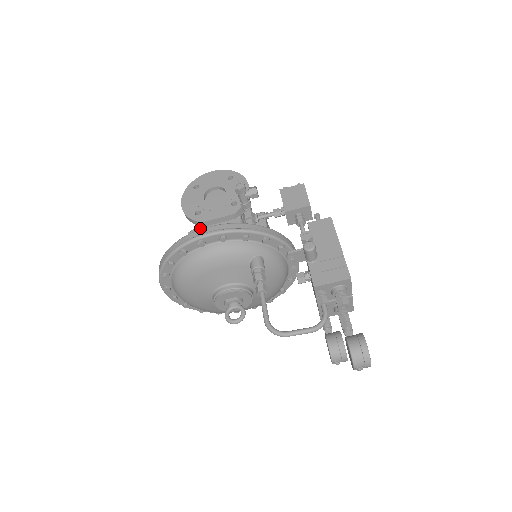
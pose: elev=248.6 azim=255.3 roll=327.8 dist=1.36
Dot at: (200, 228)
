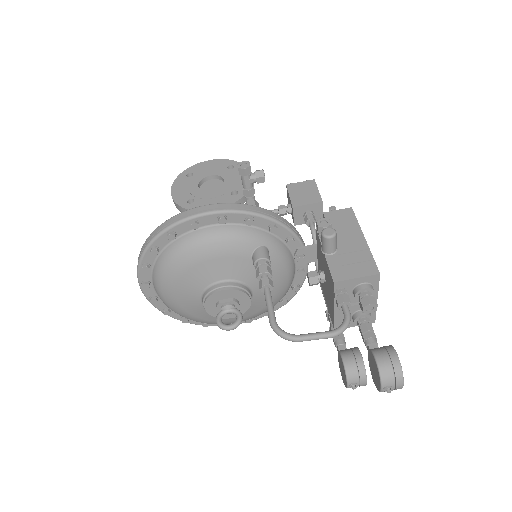
Dot at: occluded
